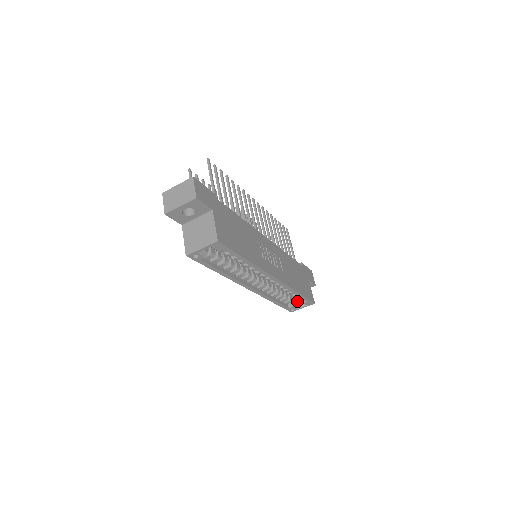
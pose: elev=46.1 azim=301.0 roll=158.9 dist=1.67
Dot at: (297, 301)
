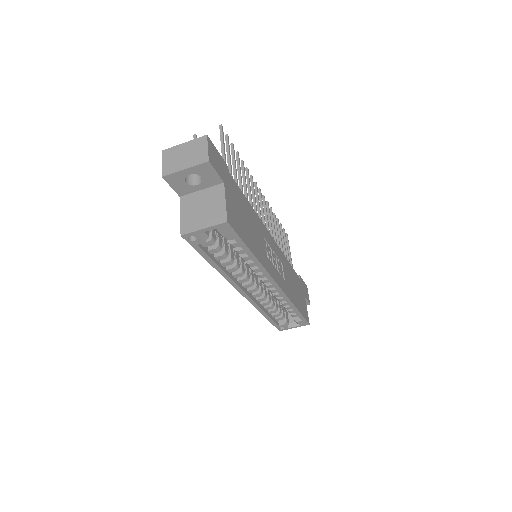
Dot at: (289, 319)
